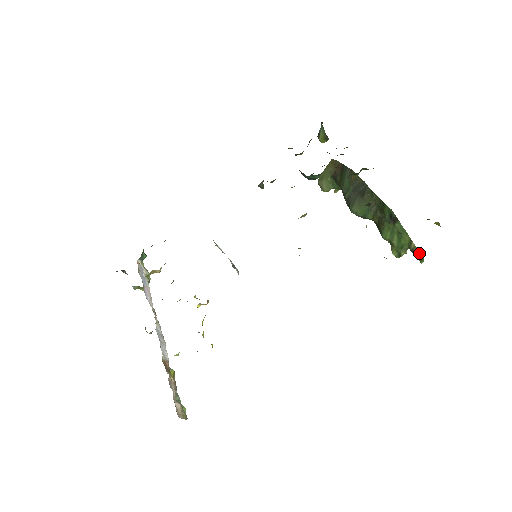
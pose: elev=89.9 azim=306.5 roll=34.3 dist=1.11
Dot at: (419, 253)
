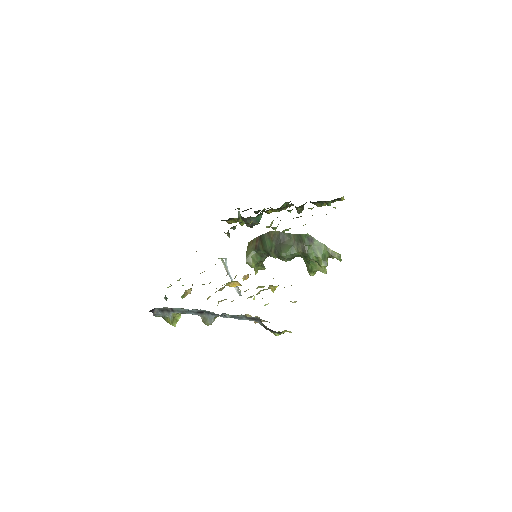
Dot at: (336, 254)
